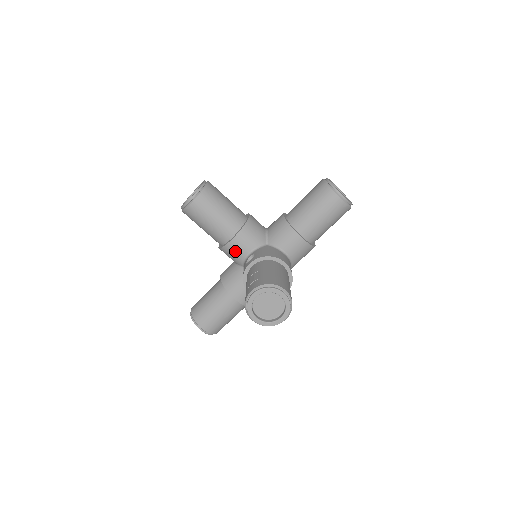
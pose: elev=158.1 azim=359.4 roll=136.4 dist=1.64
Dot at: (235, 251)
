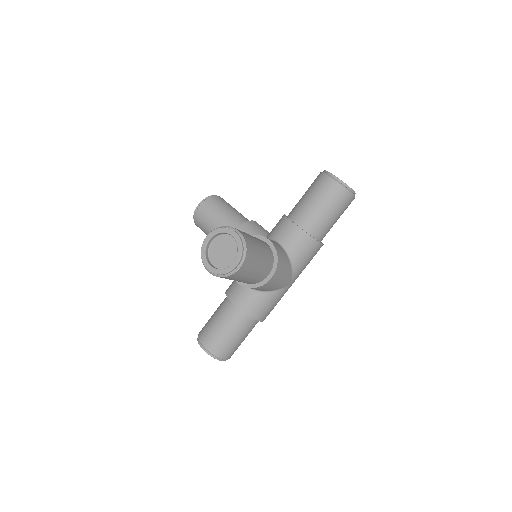
Dot at: occluded
